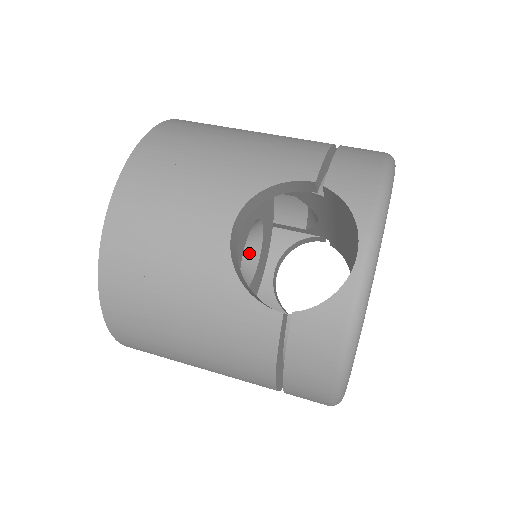
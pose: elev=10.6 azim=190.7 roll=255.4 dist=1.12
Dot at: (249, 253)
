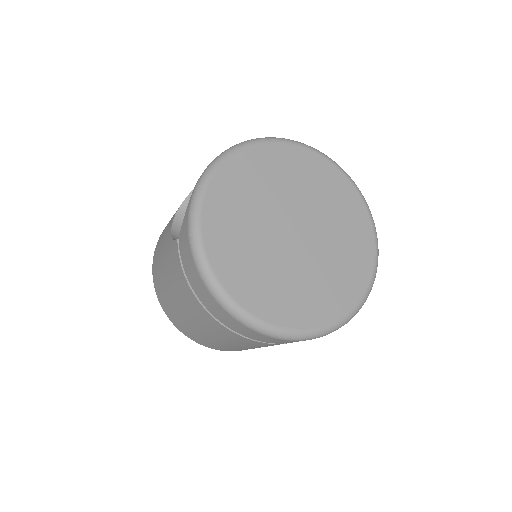
Dot at: occluded
